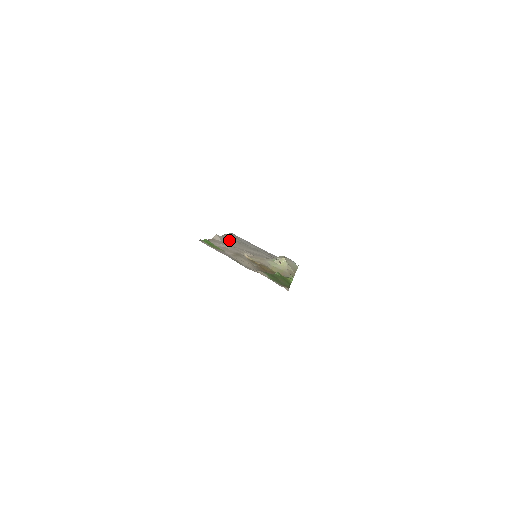
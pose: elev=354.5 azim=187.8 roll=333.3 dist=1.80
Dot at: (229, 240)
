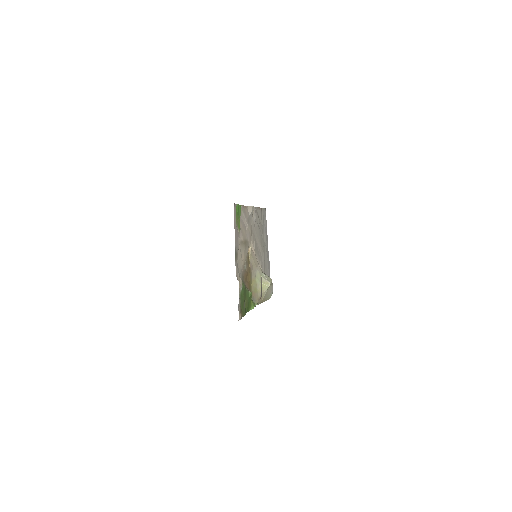
Dot at: occluded
